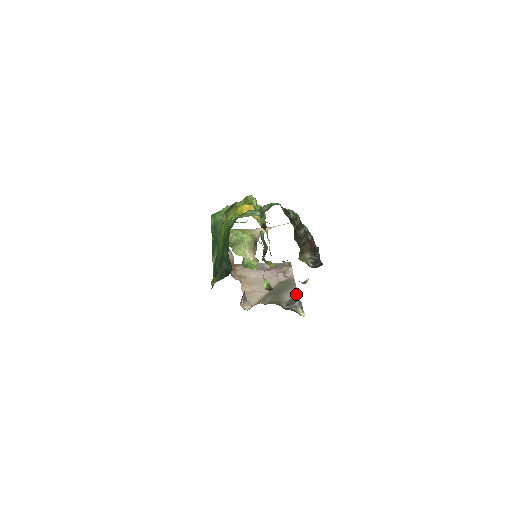
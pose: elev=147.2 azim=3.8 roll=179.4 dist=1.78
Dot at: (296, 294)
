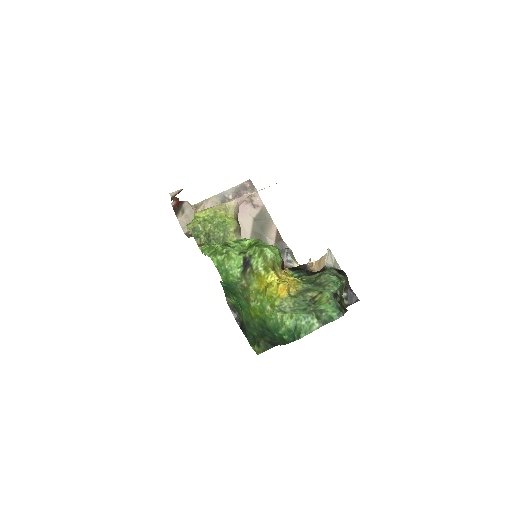
Dot at: (277, 232)
